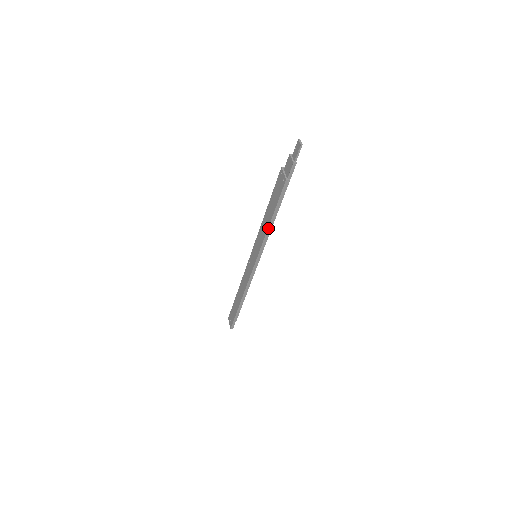
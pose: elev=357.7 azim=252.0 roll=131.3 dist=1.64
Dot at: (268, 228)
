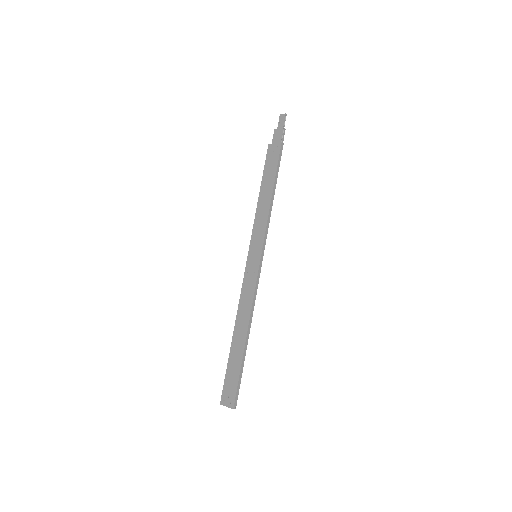
Dot at: (271, 202)
